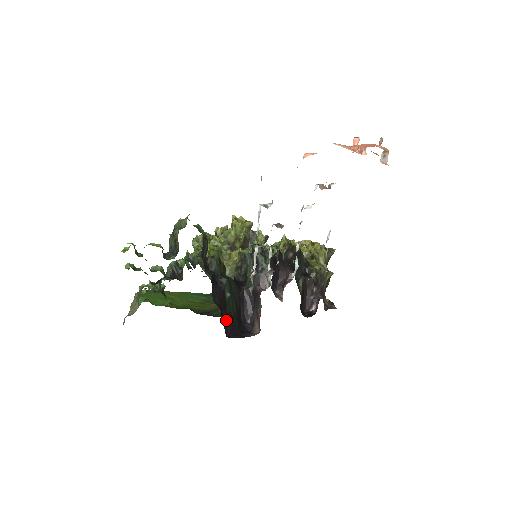
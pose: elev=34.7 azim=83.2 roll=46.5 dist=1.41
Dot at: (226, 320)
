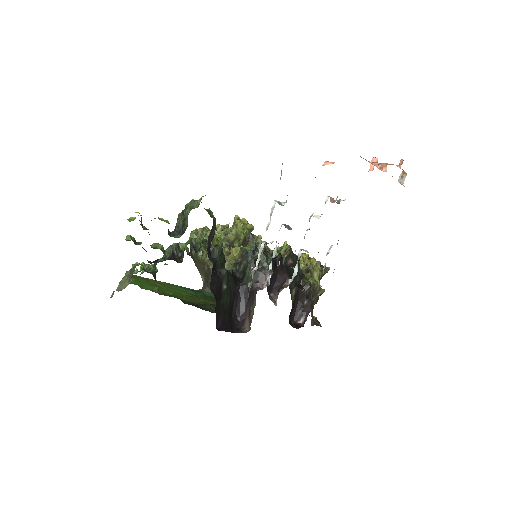
Dot at: (219, 311)
